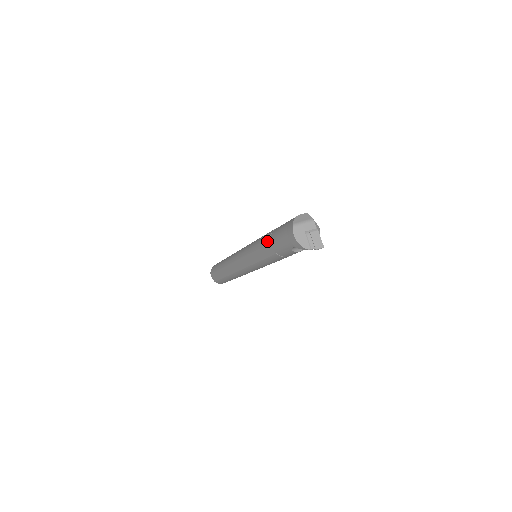
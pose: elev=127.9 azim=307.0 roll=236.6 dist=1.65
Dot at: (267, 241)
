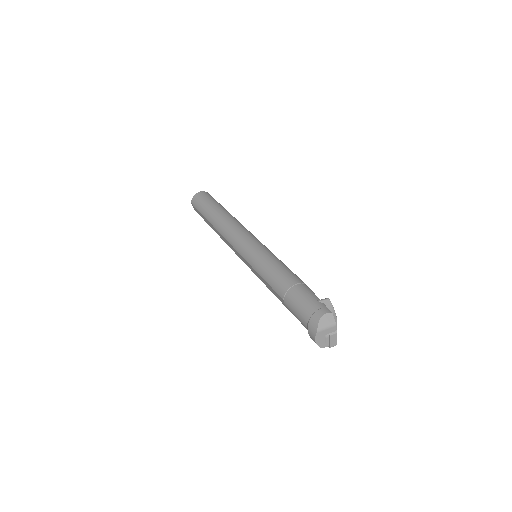
Dot at: (280, 294)
